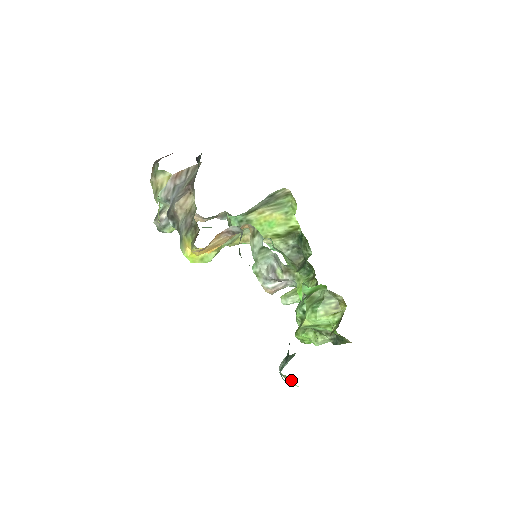
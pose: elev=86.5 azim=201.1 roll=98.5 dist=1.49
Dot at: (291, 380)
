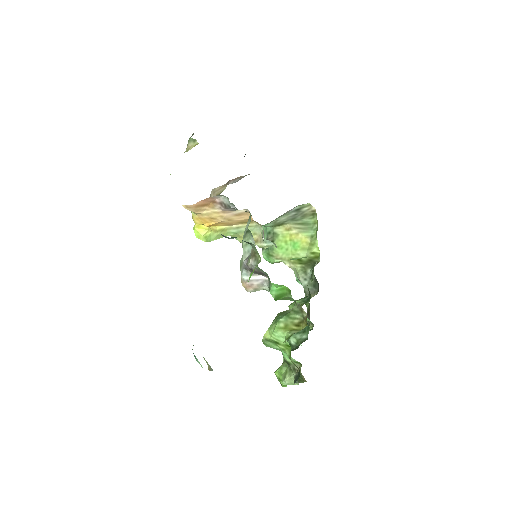
Dot at: (210, 369)
